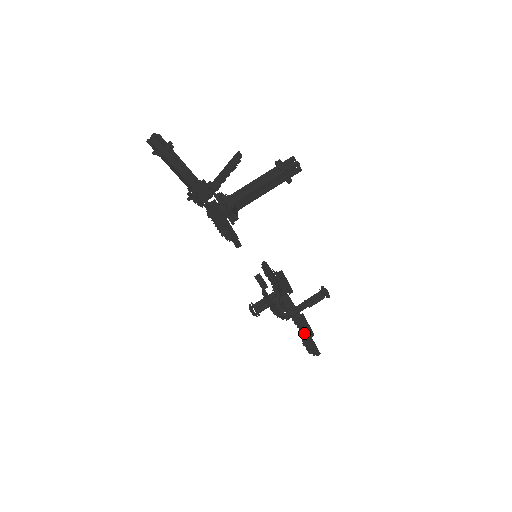
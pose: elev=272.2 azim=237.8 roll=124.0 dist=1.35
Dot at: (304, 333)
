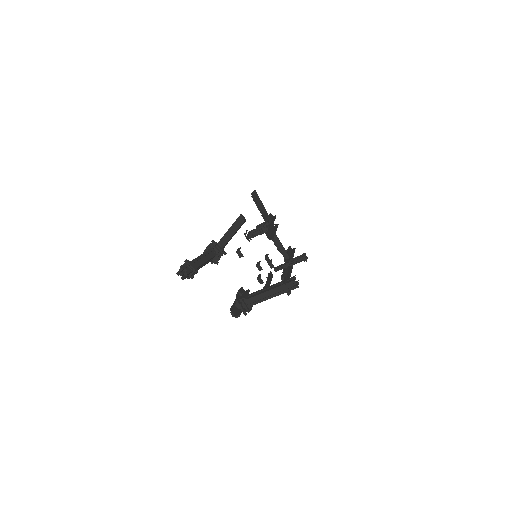
Dot at: occluded
